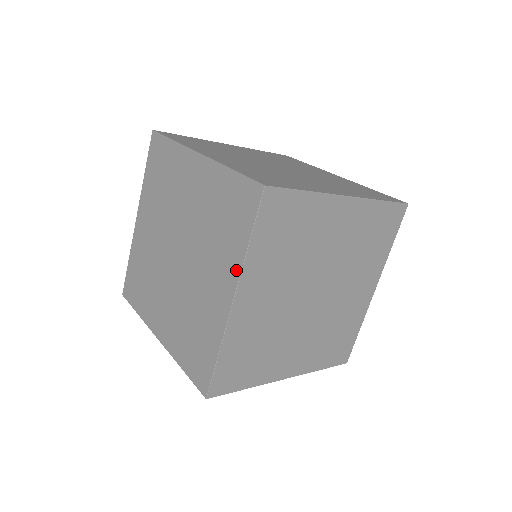
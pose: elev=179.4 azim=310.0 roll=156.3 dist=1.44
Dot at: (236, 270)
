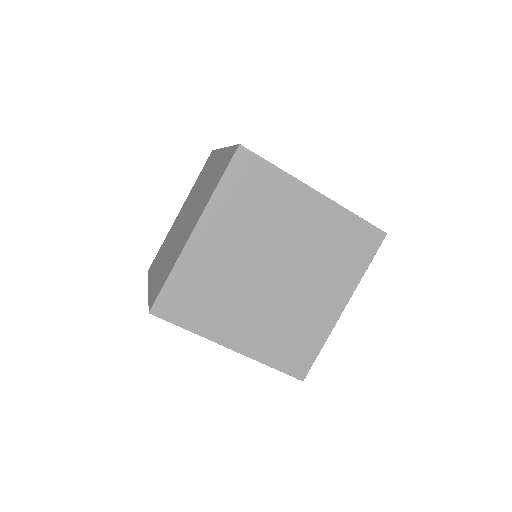
Dot at: occluded
